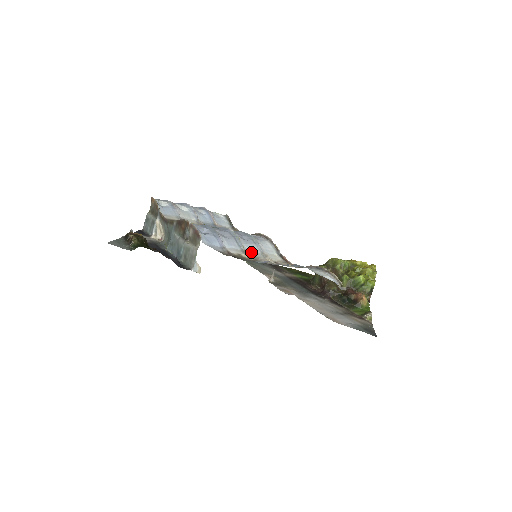
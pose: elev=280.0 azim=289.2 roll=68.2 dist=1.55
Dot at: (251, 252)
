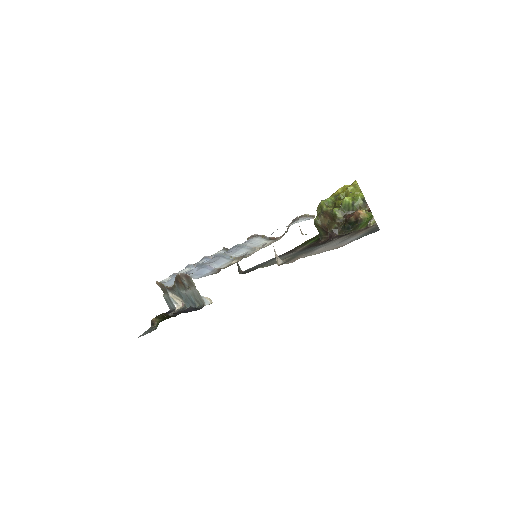
Dot at: occluded
